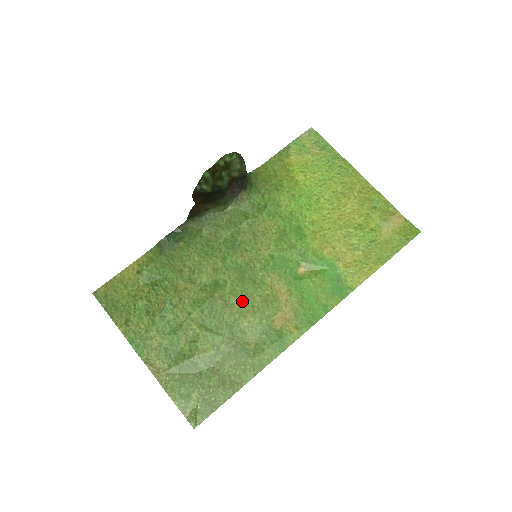
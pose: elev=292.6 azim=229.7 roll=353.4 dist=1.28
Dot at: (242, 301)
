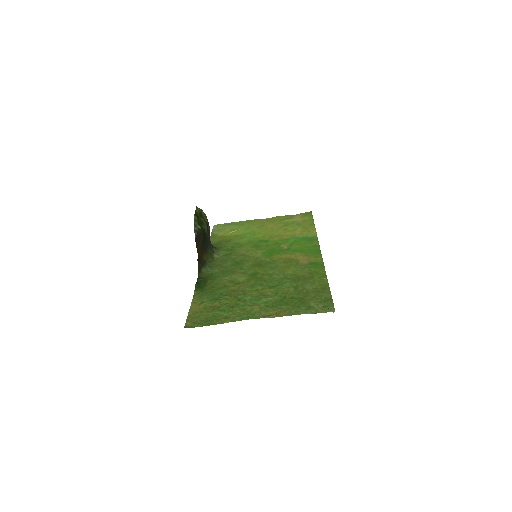
Dot at: (275, 269)
